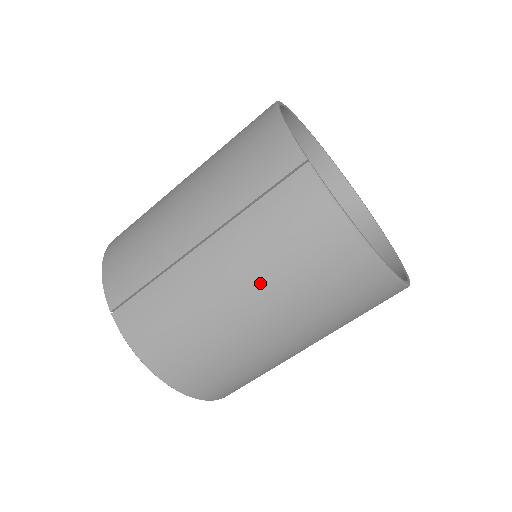
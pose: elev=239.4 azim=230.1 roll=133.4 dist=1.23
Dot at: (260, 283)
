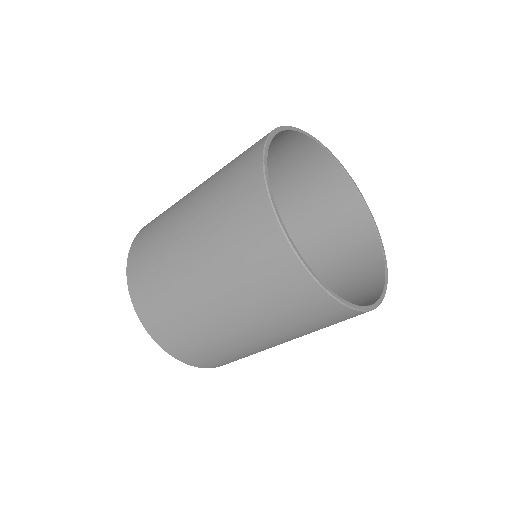
Dot at: (209, 252)
